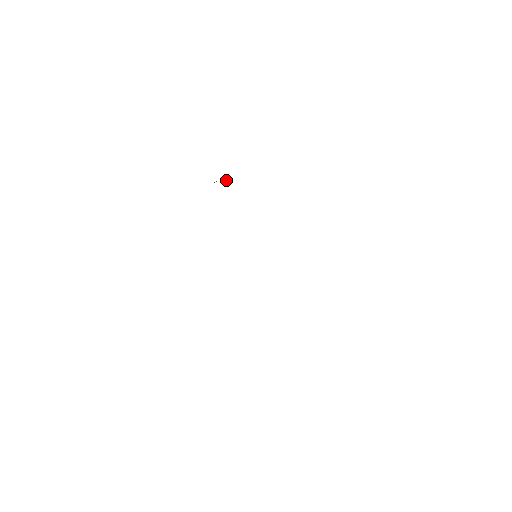
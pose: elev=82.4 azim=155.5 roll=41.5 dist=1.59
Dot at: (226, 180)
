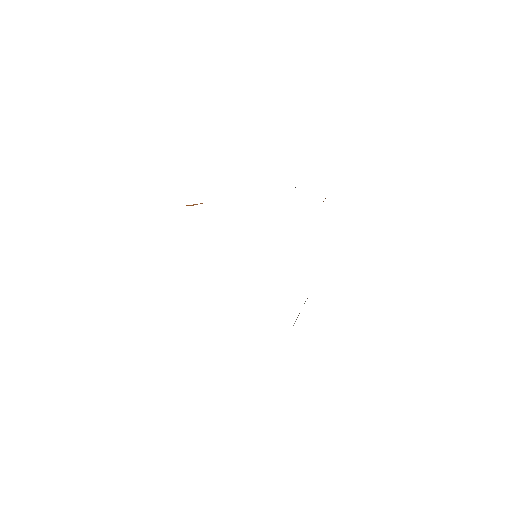
Dot at: occluded
